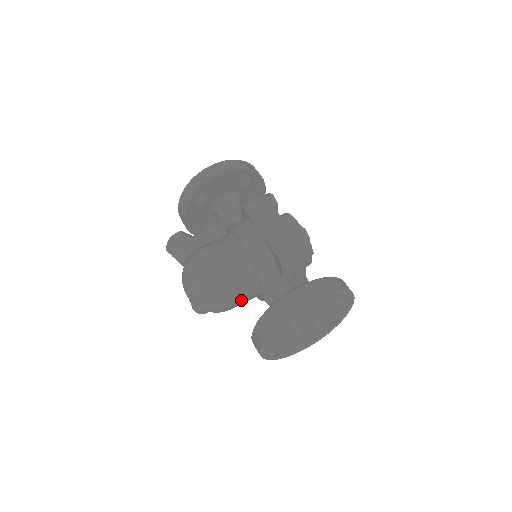
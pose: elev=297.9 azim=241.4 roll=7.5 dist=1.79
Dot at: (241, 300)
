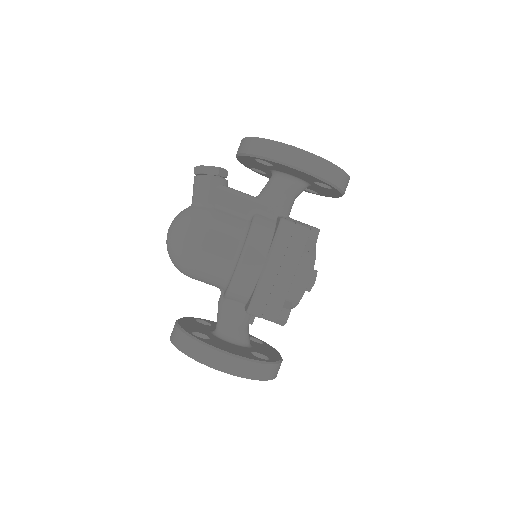
Dot at: occluded
